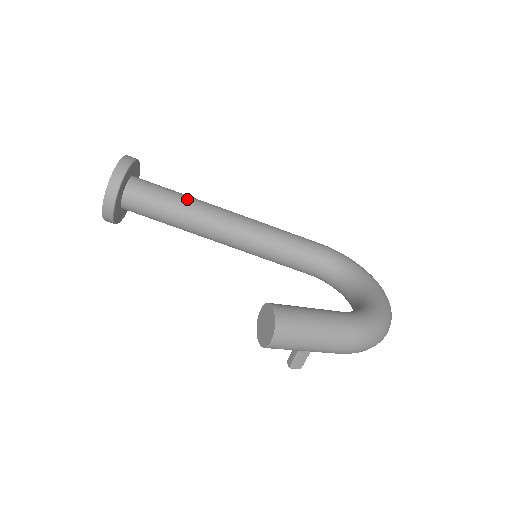
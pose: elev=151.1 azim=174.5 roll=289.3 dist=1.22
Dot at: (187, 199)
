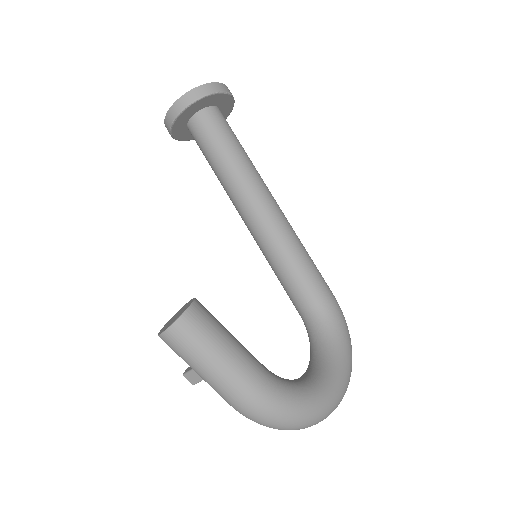
Dot at: (243, 159)
